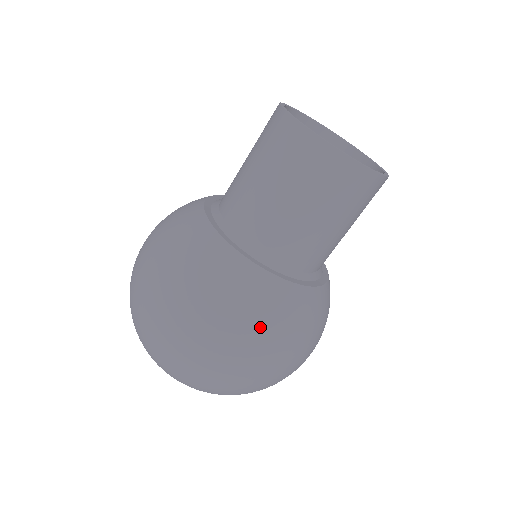
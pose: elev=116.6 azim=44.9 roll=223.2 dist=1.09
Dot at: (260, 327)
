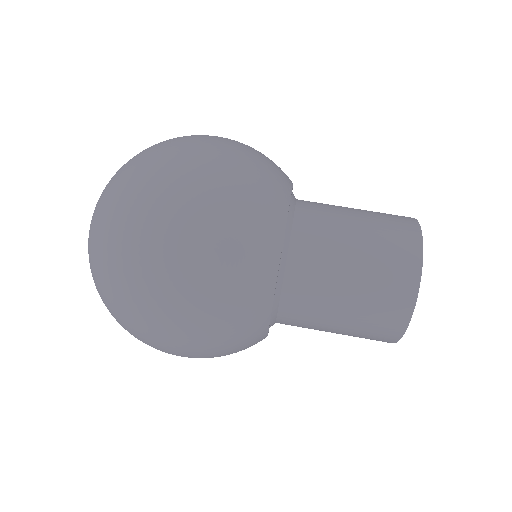
Dot at: (243, 183)
